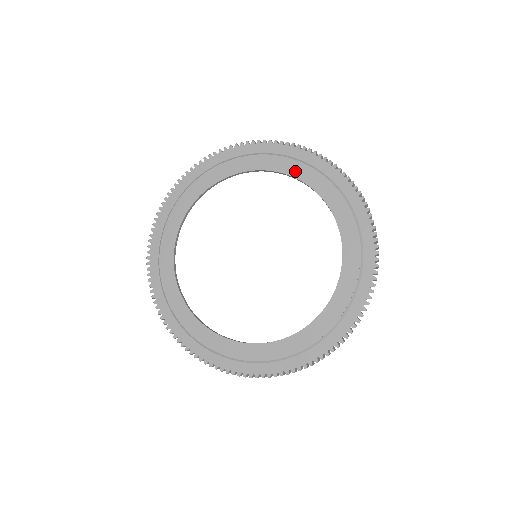
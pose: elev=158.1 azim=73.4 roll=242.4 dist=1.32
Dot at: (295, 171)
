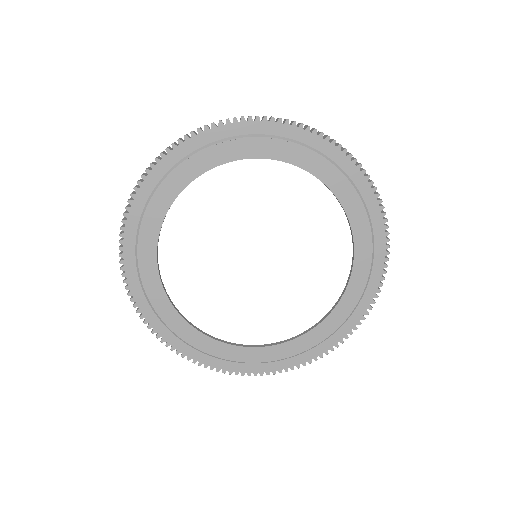
Dot at: (295, 157)
